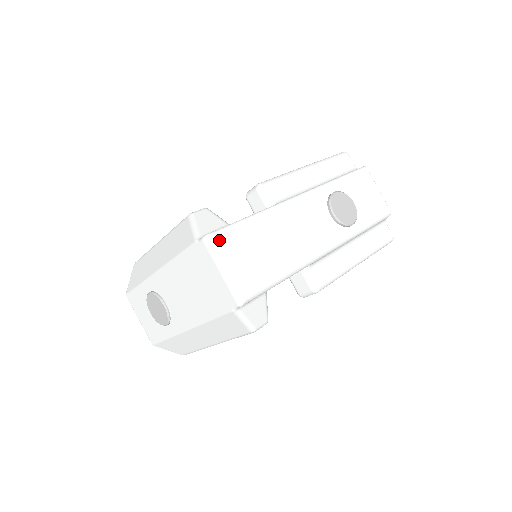
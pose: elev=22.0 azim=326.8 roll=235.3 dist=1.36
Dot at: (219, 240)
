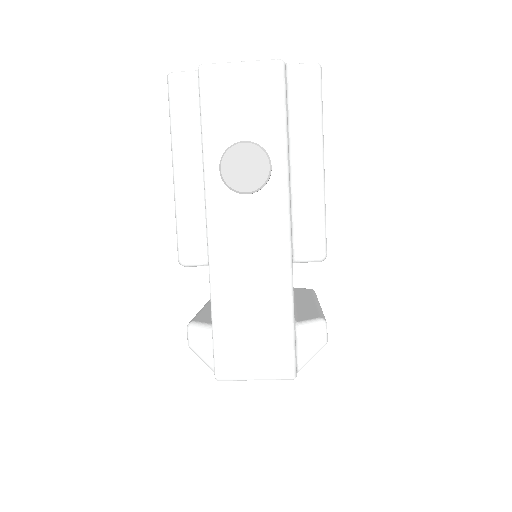
Dot at: (225, 371)
